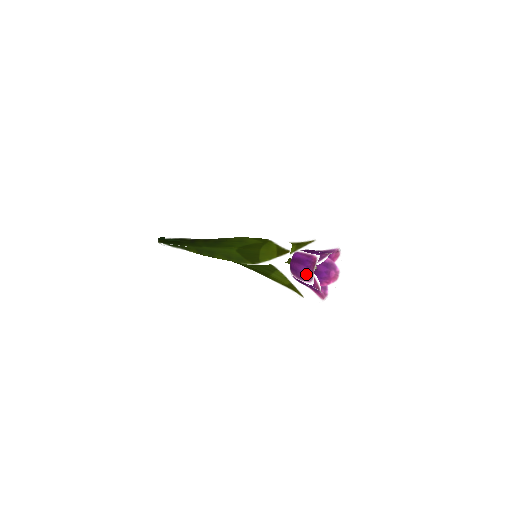
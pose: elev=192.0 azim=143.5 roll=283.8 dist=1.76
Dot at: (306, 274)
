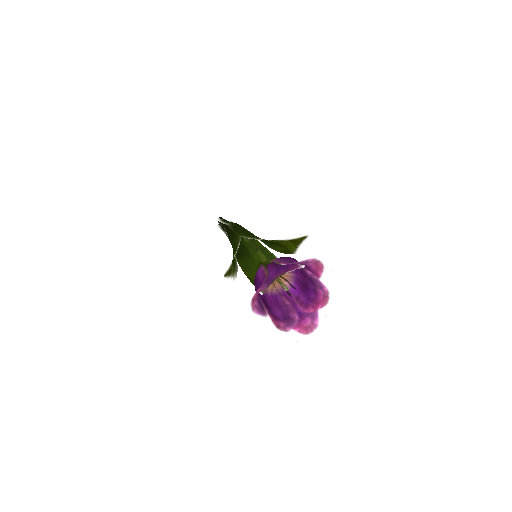
Dot at: (261, 303)
